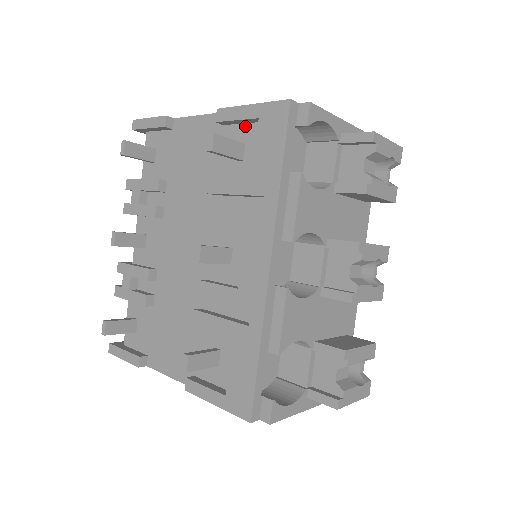
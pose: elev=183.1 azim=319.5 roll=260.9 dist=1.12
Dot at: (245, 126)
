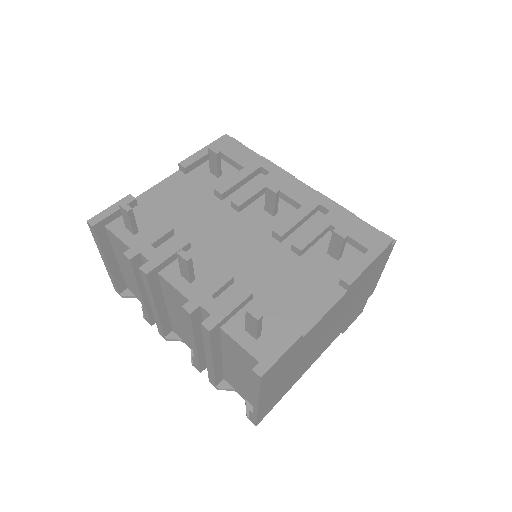
Dot at: (203, 165)
